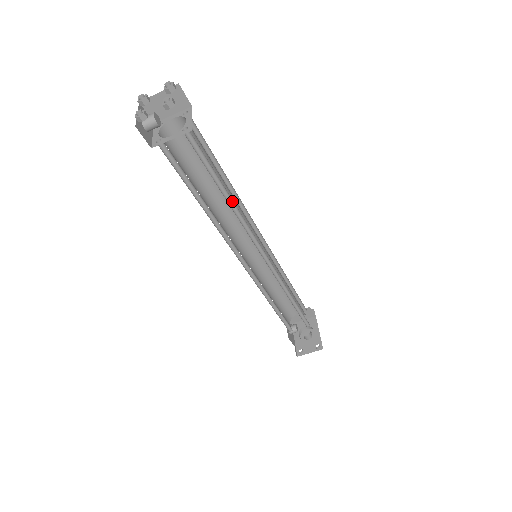
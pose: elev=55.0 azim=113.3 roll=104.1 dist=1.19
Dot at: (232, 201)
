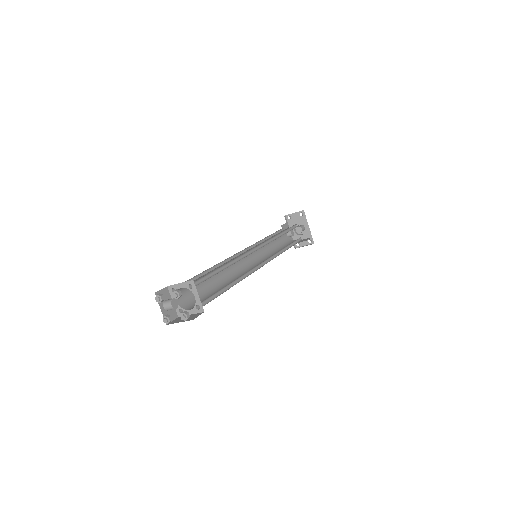
Dot at: (236, 280)
